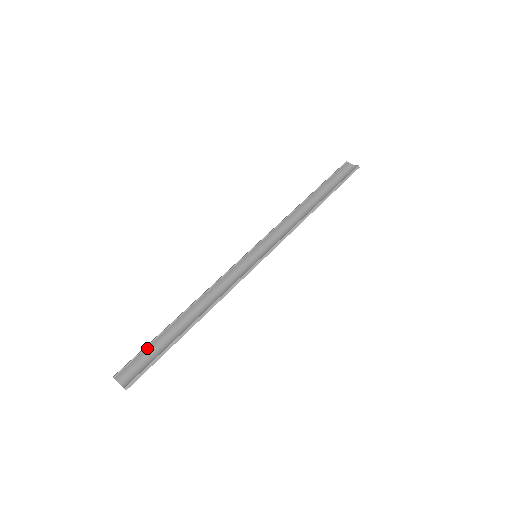
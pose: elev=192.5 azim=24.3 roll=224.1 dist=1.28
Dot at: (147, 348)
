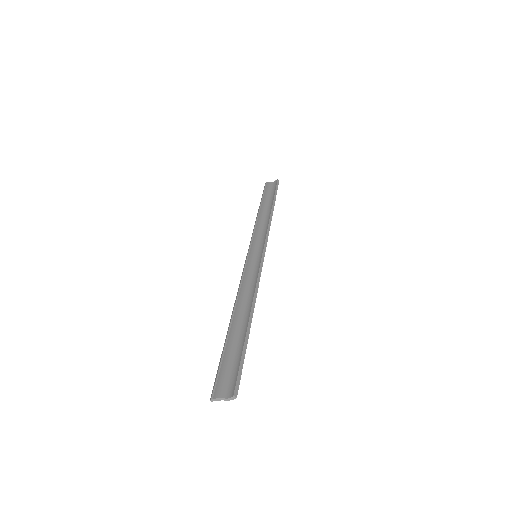
Dot at: (224, 358)
